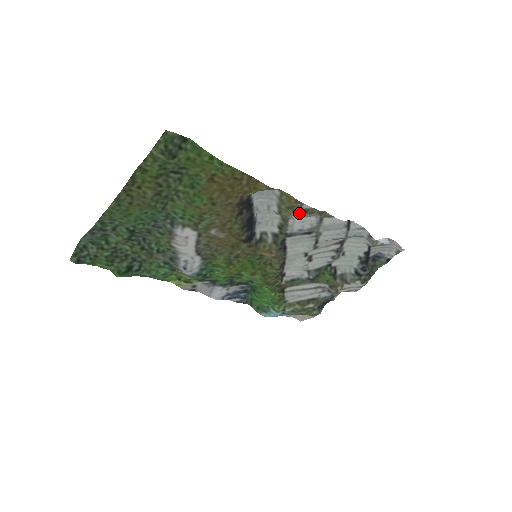
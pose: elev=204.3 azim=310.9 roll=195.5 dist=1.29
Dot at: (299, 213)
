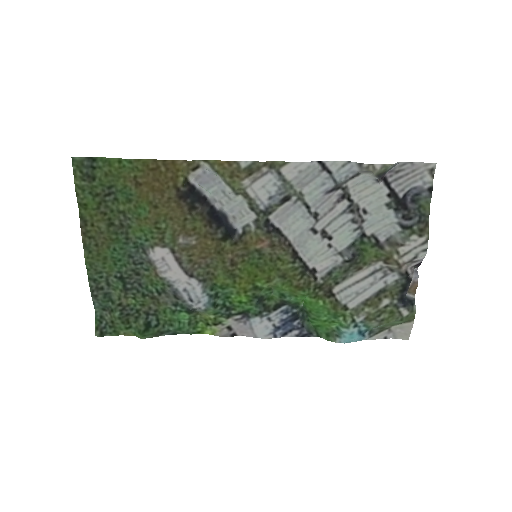
Dot at: (247, 176)
